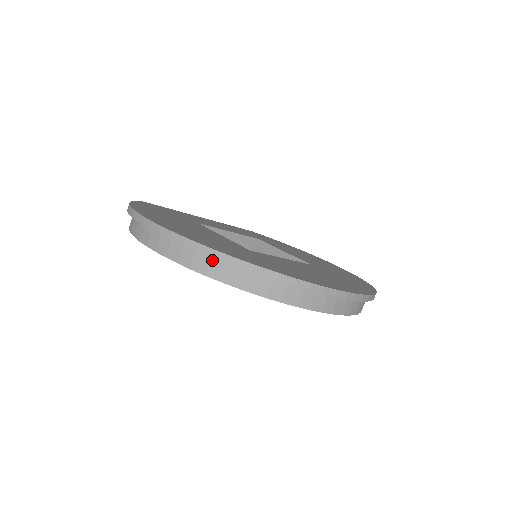
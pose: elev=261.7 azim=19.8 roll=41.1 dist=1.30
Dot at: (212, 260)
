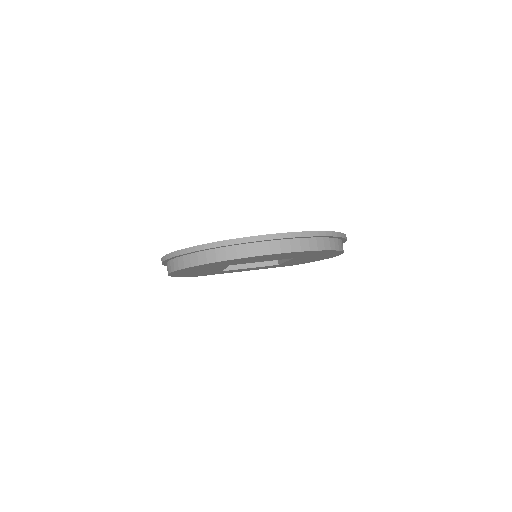
Dot at: (184, 257)
